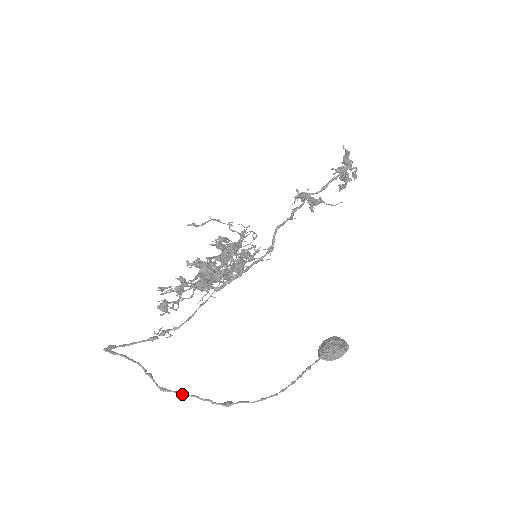
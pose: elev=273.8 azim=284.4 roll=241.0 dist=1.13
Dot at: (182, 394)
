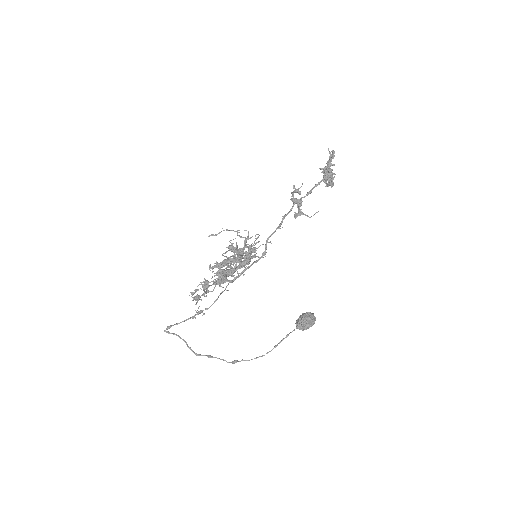
Dot at: (209, 357)
